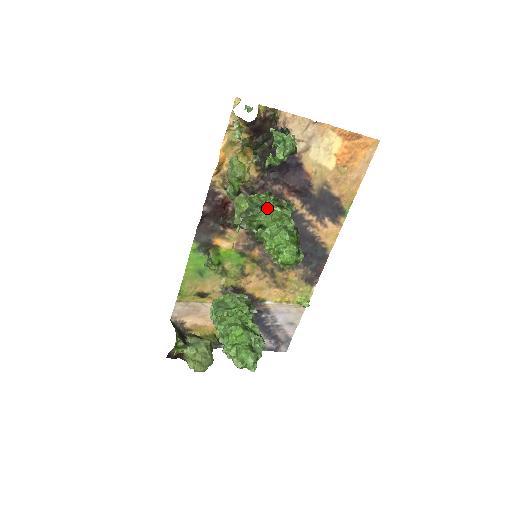
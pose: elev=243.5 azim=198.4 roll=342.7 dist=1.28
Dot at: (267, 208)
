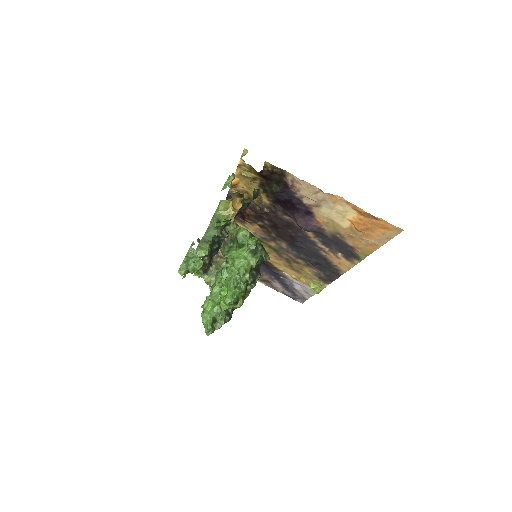
Dot at: (243, 249)
